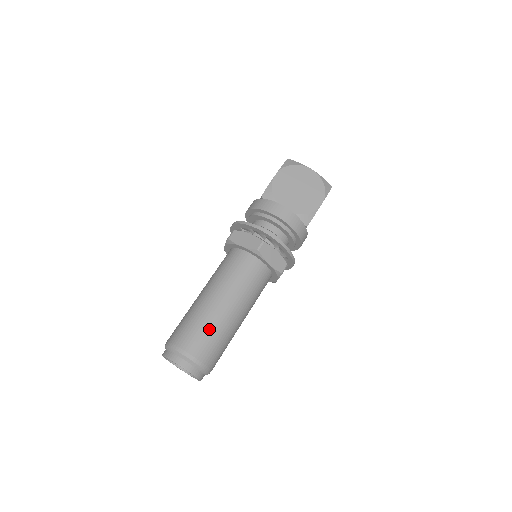
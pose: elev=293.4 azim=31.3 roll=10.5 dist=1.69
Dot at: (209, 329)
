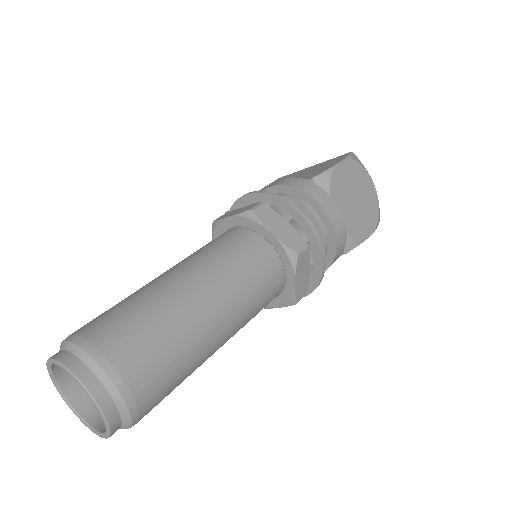
Dot at: (177, 349)
